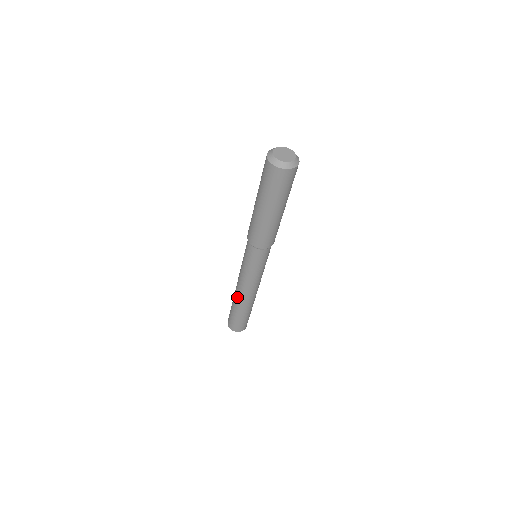
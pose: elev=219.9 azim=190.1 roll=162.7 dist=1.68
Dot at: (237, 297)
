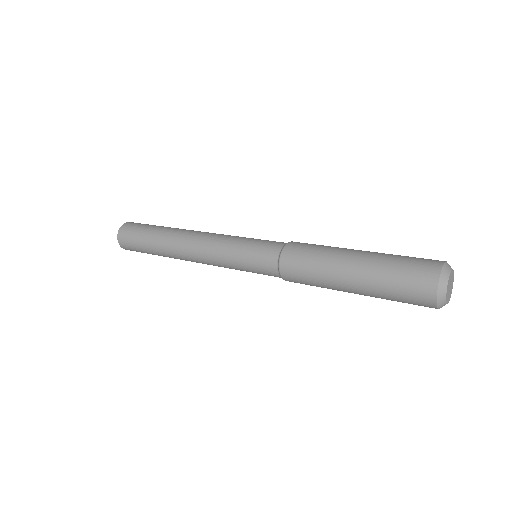
Dot at: occluded
